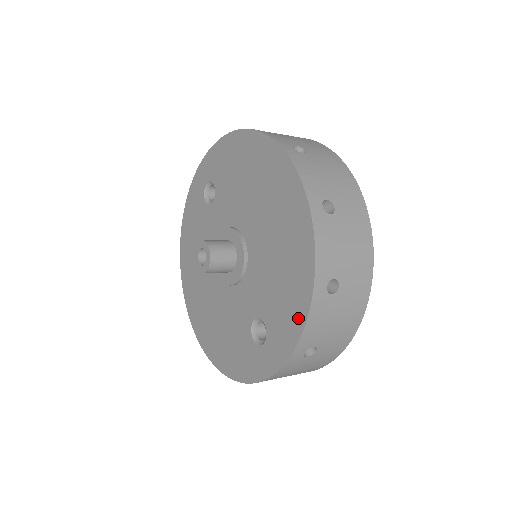
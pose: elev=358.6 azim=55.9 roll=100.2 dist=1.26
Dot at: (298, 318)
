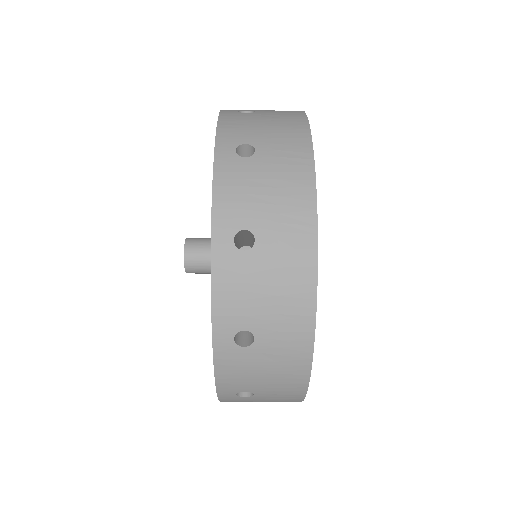
Dot at: occluded
